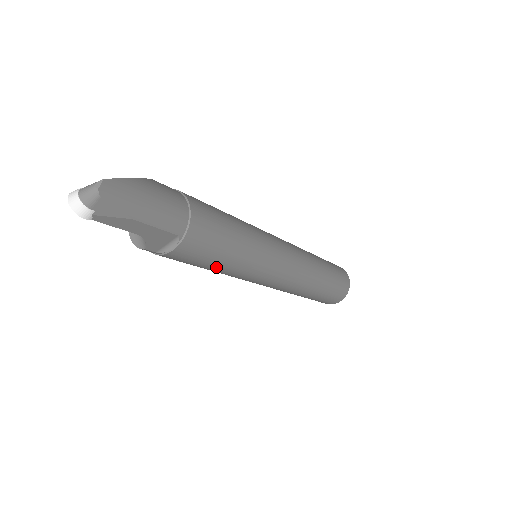
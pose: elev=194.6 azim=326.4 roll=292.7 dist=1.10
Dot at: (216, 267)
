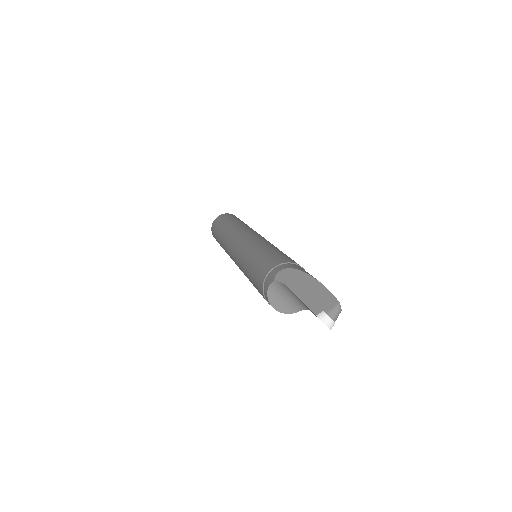
Dot at: occluded
